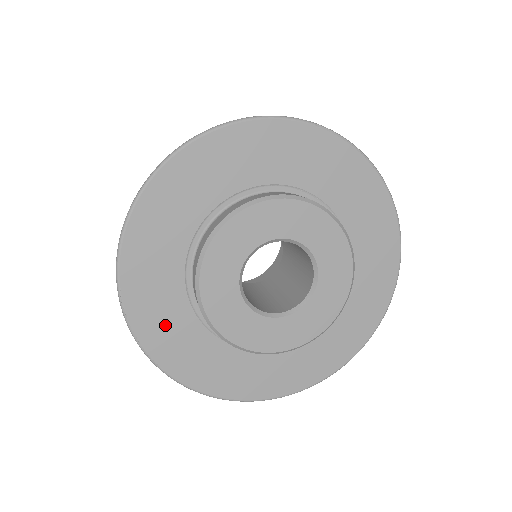
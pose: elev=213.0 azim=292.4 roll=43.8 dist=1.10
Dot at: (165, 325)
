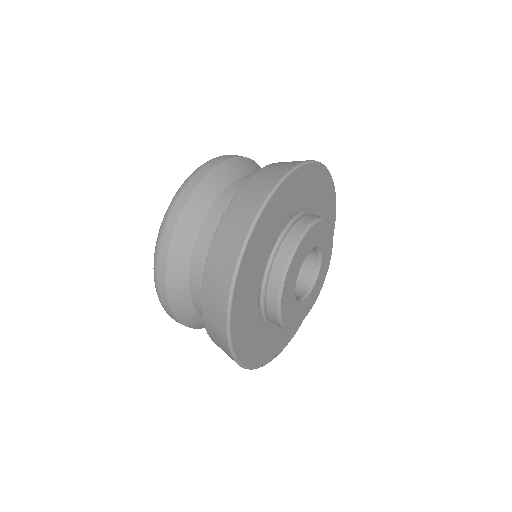
Dot at: (253, 344)
